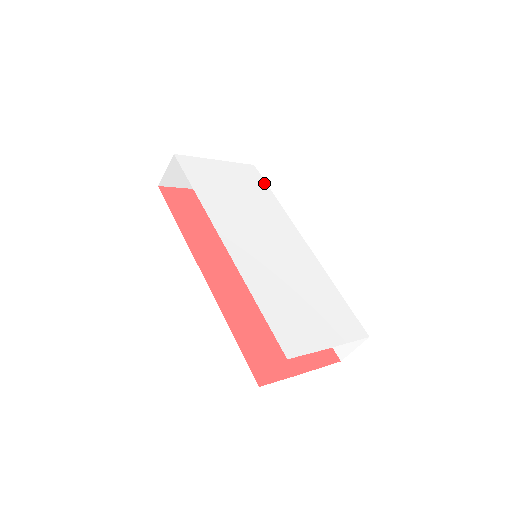
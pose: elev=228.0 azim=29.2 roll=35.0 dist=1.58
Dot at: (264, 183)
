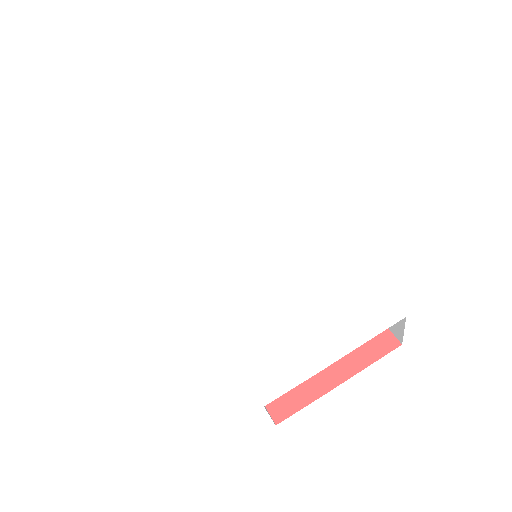
Dot at: (254, 153)
